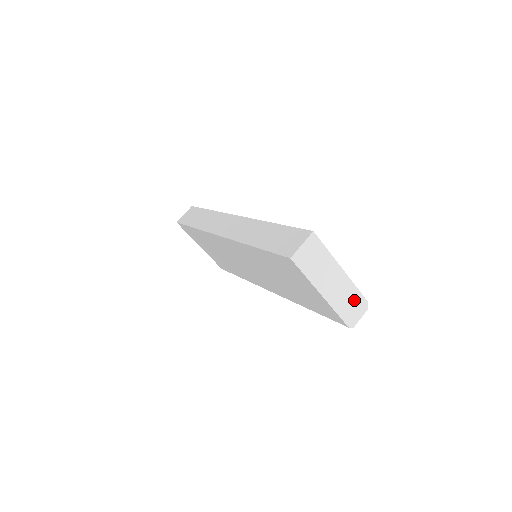
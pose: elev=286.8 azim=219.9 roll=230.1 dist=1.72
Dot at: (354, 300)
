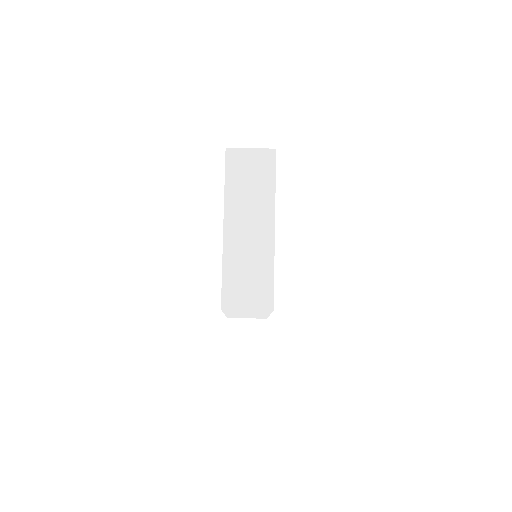
Dot at: (257, 284)
